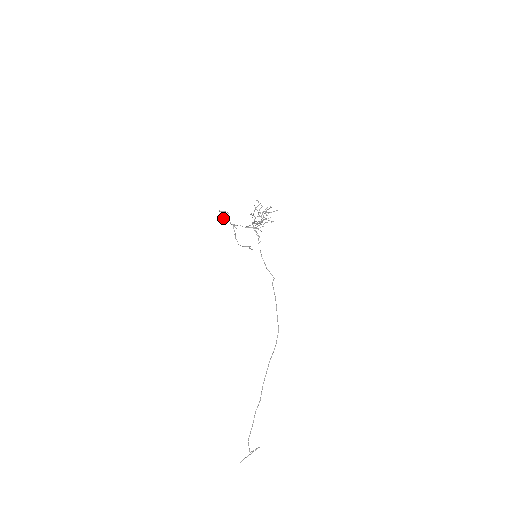
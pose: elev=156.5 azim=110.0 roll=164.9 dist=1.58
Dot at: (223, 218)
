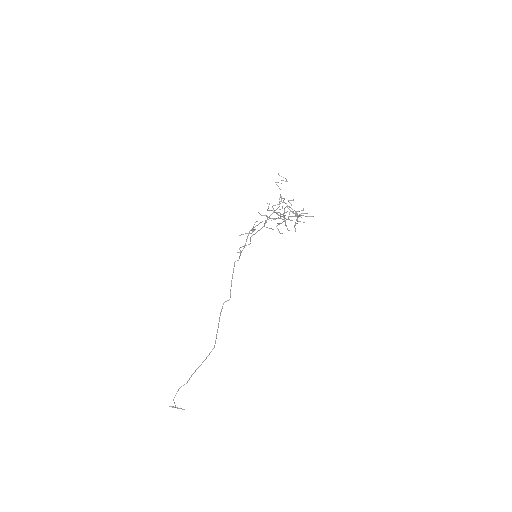
Dot at: (277, 185)
